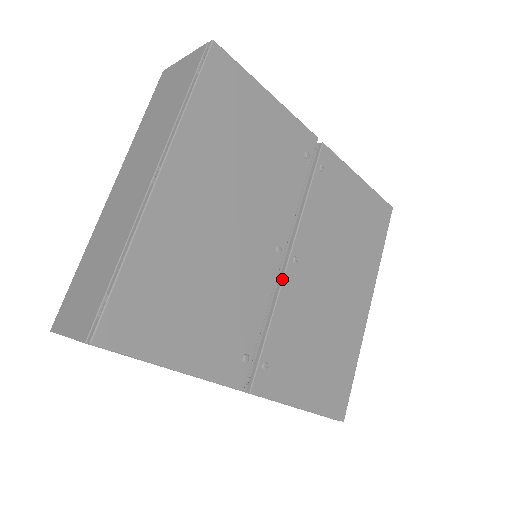
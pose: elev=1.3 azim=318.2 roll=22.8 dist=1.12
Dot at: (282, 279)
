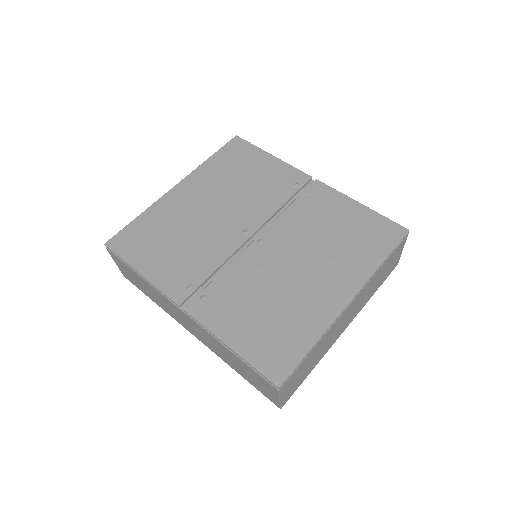
Dot at: (243, 250)
